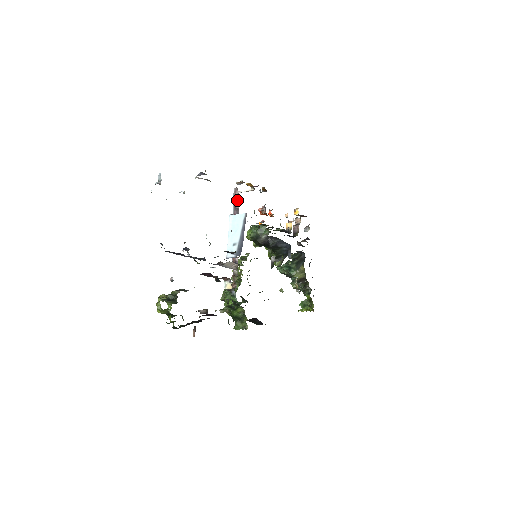
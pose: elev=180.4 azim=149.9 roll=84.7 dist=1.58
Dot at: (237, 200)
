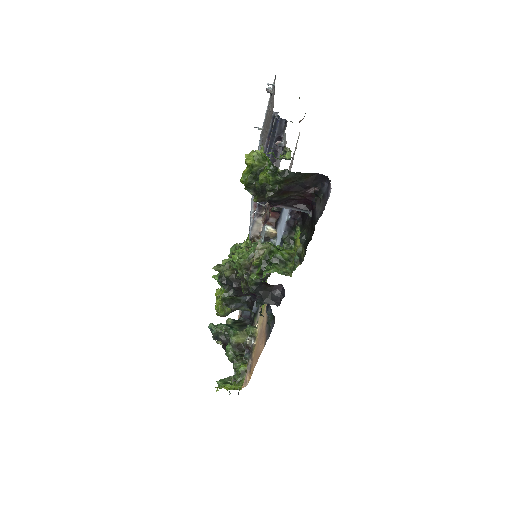
Dot at: occluded
